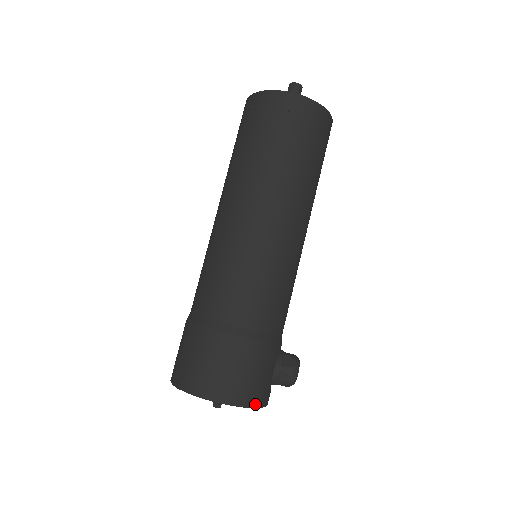
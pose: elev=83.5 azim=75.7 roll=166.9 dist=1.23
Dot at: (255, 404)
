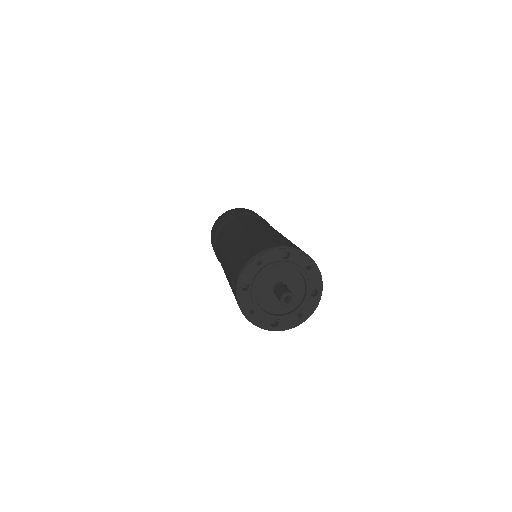
Dot at: occluded
